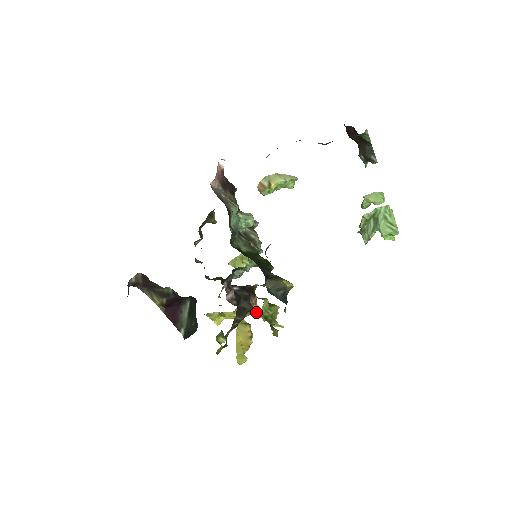
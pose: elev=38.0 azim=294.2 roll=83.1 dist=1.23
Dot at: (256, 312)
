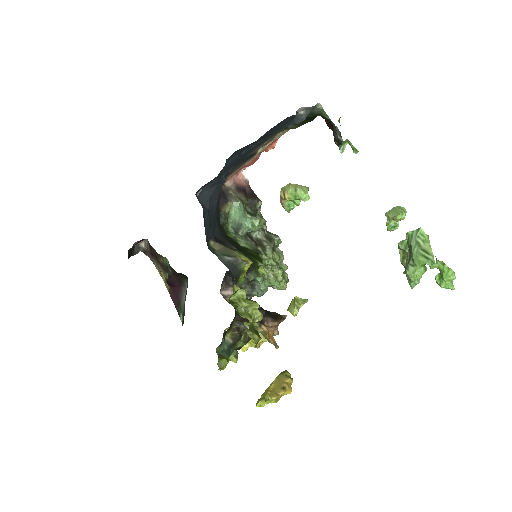
Dot at: (266, 333)
